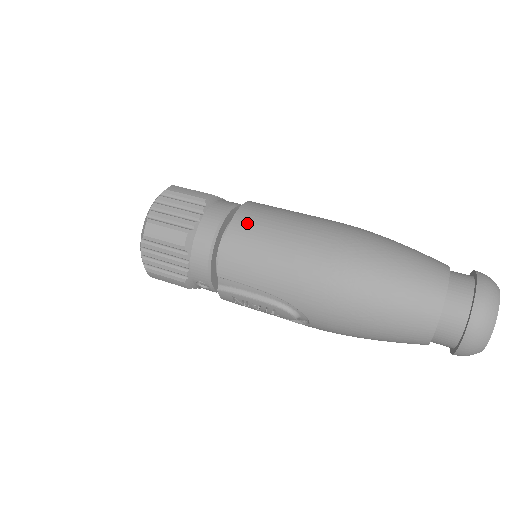
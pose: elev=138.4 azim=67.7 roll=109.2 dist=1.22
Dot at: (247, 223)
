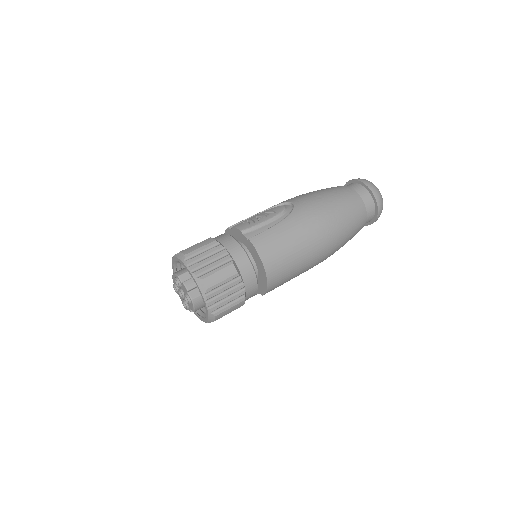
Dot at: (275, 268)
